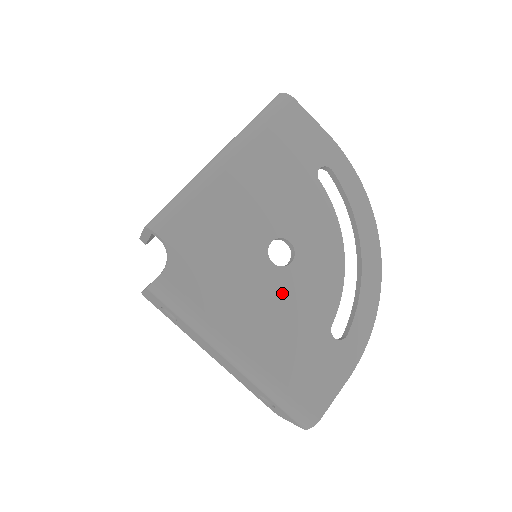
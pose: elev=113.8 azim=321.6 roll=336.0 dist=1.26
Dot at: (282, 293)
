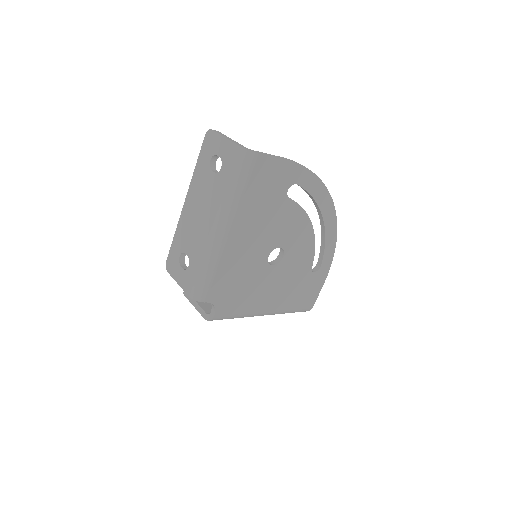
Dot at: (282, 275)
